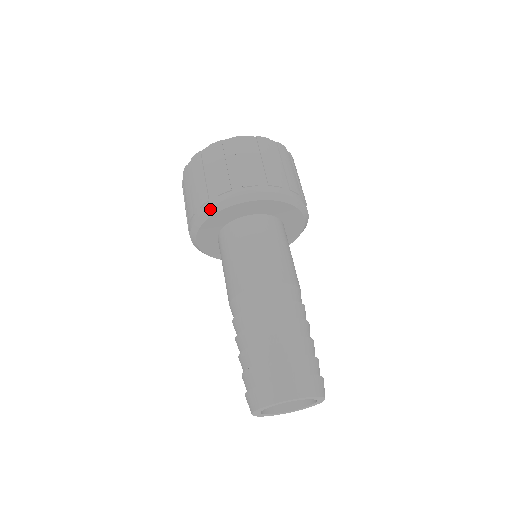
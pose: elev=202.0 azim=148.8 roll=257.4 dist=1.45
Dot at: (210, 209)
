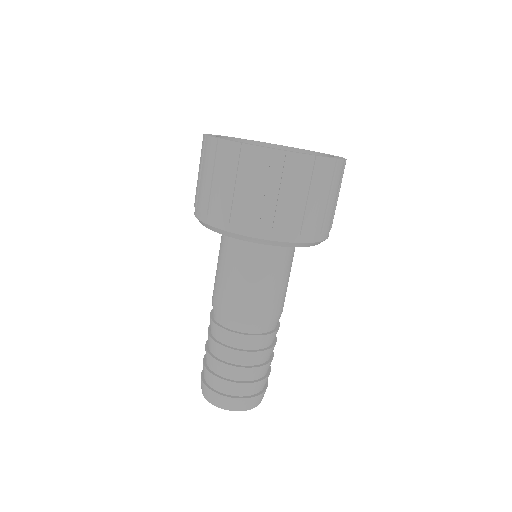
Dot at: (196, 217)
